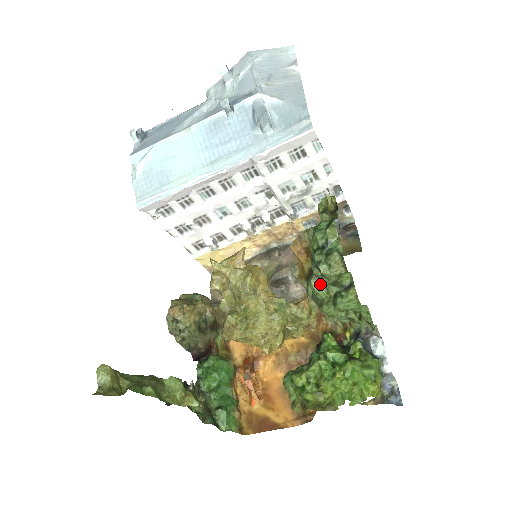
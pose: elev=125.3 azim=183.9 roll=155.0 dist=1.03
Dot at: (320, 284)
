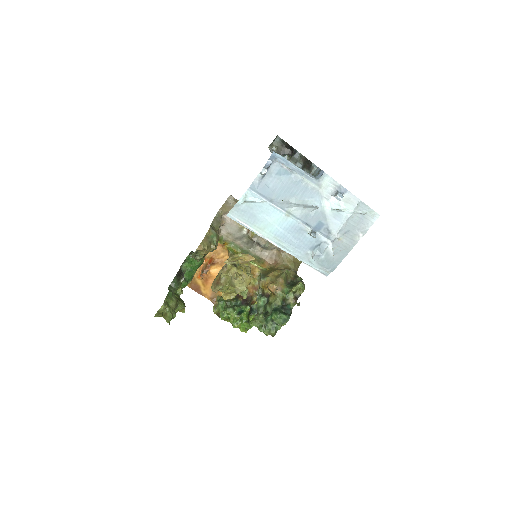
Dot at: (262, 319)
